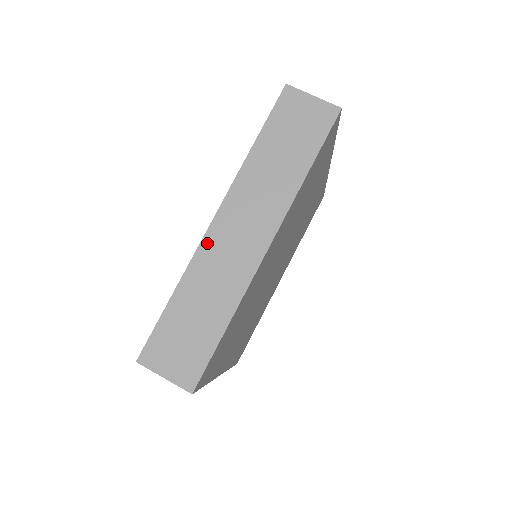
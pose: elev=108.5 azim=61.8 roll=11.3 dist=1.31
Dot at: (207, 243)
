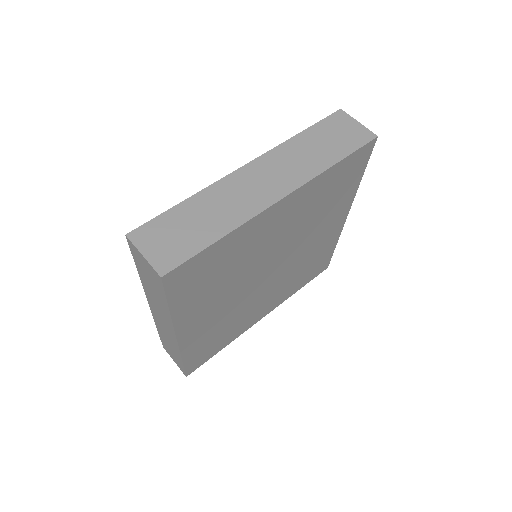
Dot at: (233, 177)
